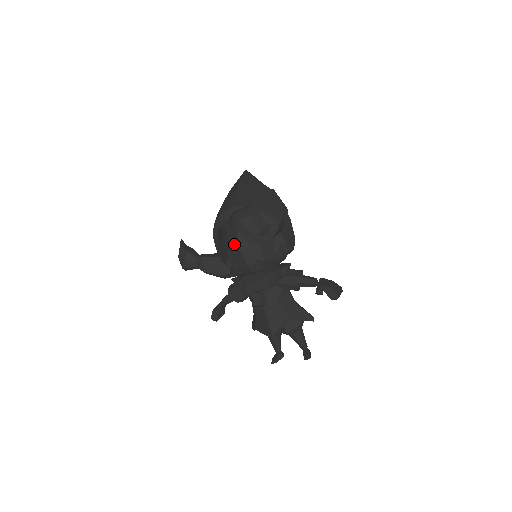
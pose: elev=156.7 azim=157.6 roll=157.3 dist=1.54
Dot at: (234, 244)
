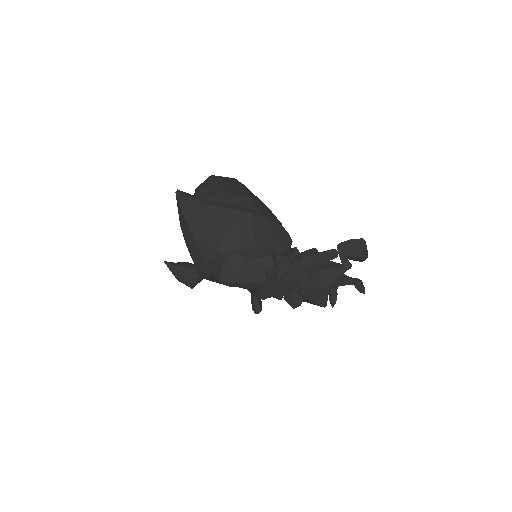
Dot at: occluded
